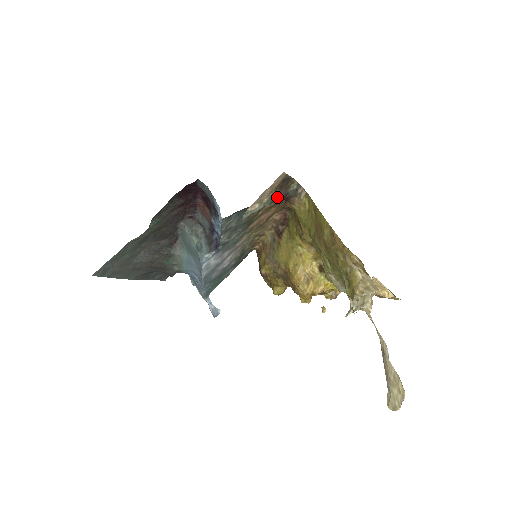
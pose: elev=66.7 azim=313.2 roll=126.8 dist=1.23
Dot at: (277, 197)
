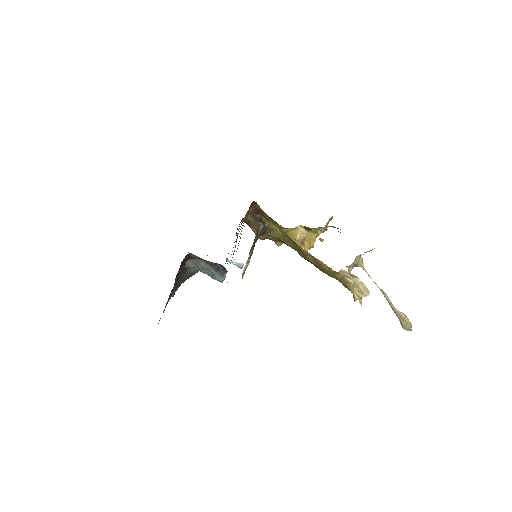
Dot at: (254, 244)
